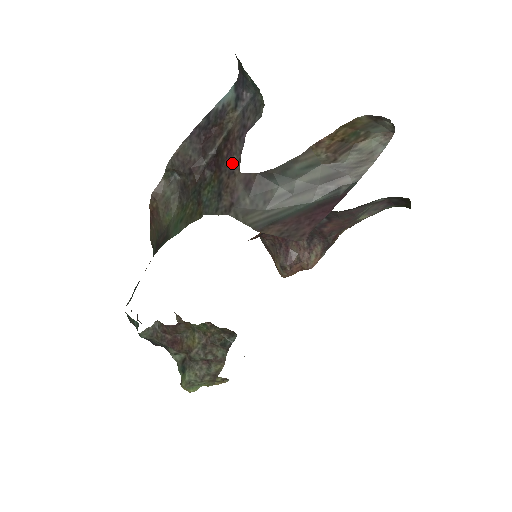
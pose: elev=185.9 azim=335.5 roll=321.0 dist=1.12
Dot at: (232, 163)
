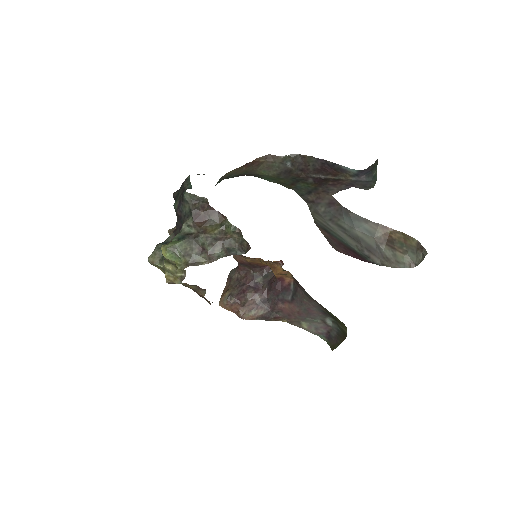
Dot at: (331, 189)
